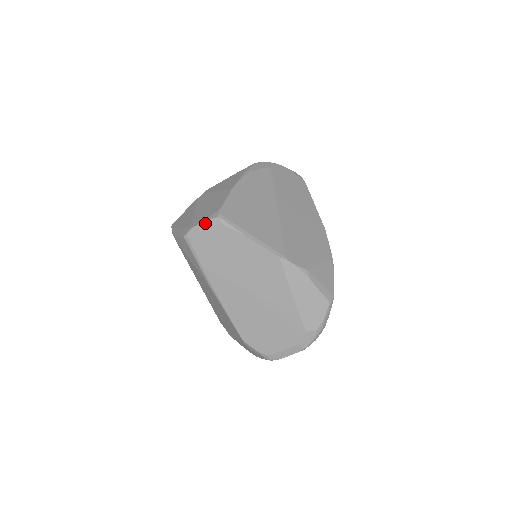
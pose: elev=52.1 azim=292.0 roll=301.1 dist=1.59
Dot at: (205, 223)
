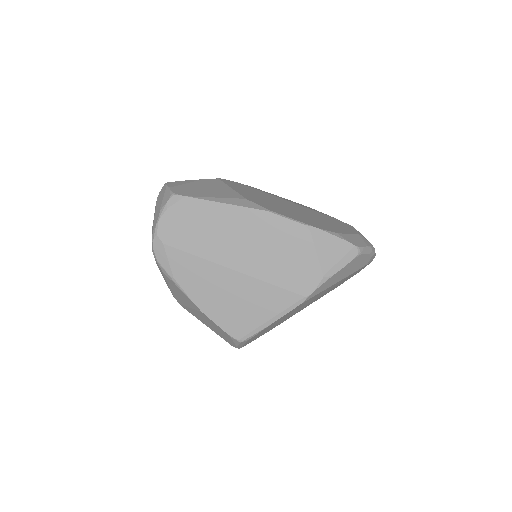
Dot at: occluded
